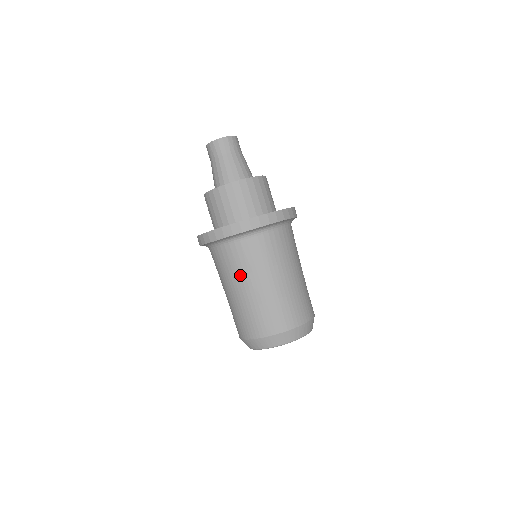
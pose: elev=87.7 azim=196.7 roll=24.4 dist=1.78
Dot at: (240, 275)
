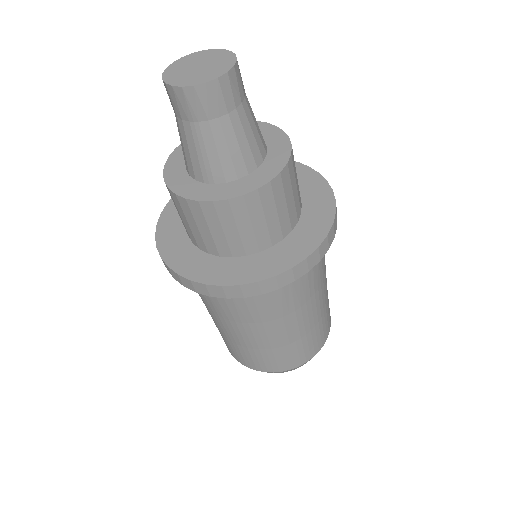
Dot at: (281, 317)
